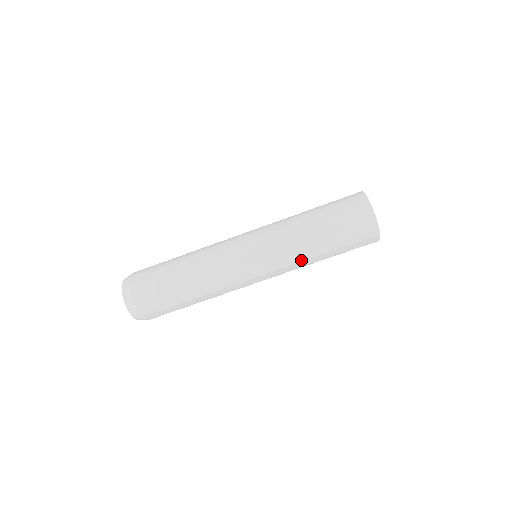
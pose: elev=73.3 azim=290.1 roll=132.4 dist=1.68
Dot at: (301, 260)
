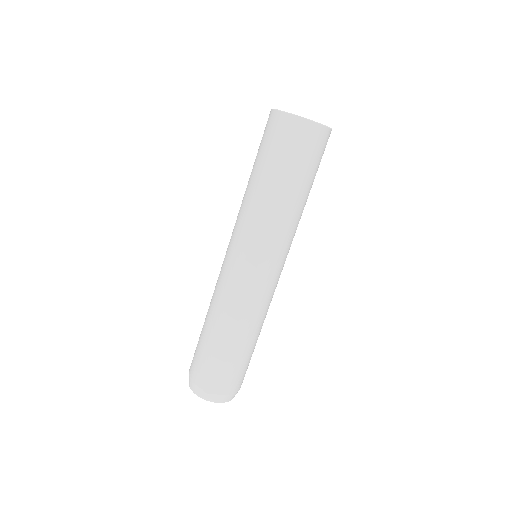
Dot at: (258, 212)
